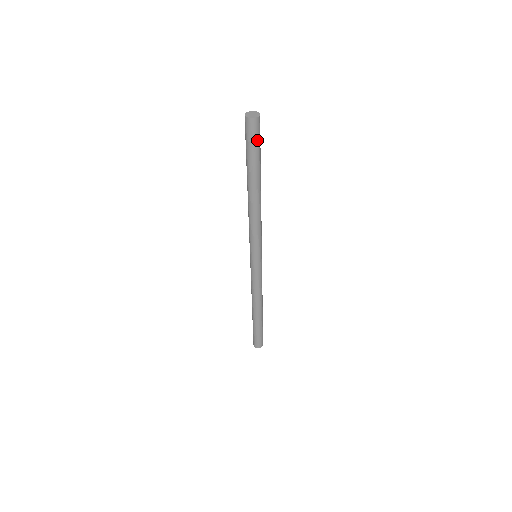
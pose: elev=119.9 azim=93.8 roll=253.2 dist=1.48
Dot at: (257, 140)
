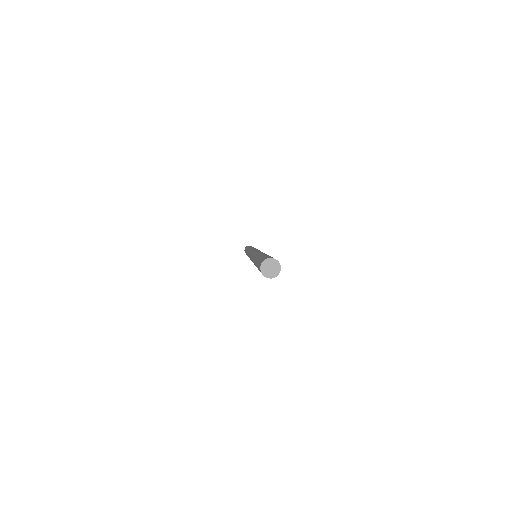
Dot at: occluded
